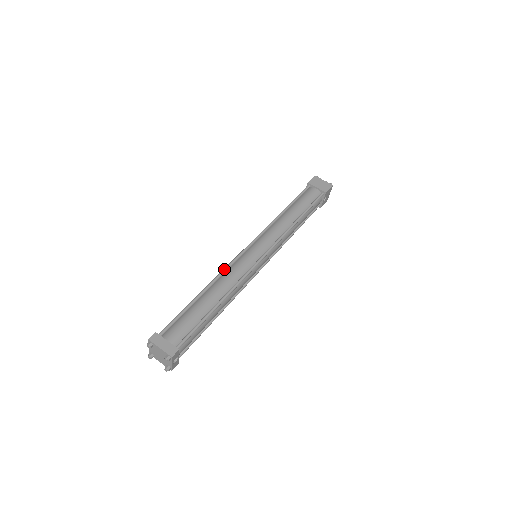
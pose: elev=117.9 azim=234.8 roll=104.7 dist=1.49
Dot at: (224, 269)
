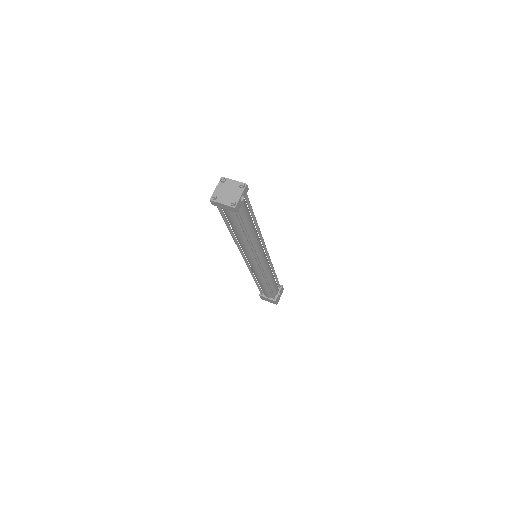
Dot at: occluded
